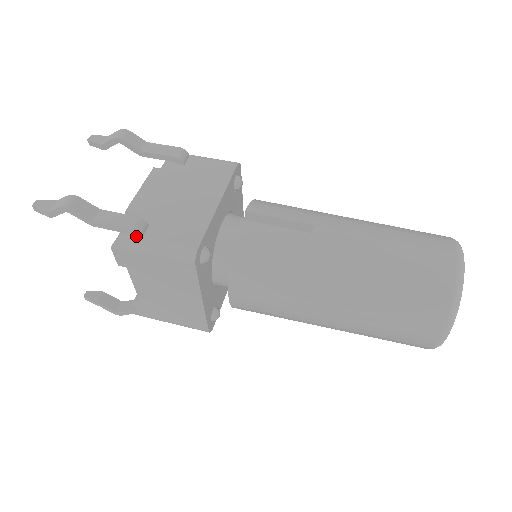
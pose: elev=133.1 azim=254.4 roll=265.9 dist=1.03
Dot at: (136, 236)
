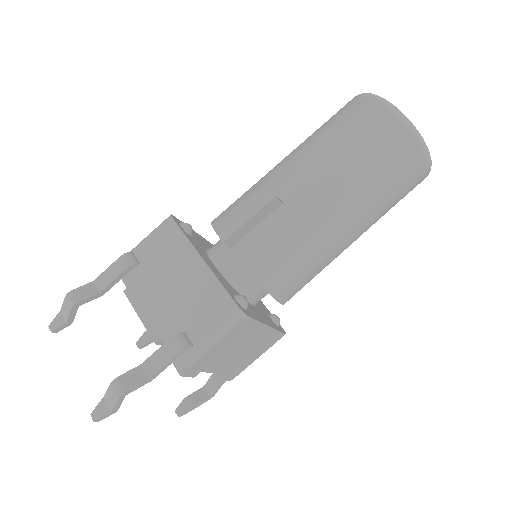
Dot at: (188, 349)
